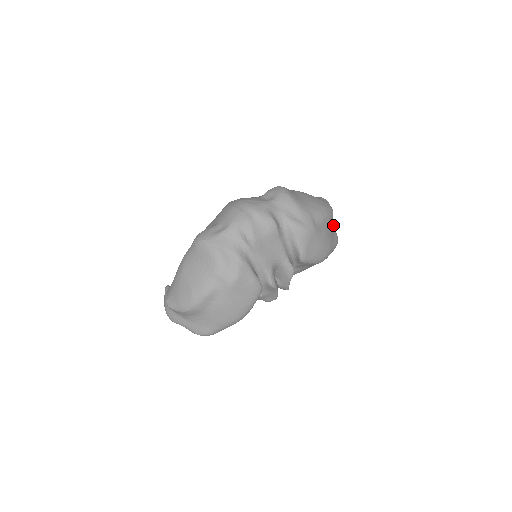
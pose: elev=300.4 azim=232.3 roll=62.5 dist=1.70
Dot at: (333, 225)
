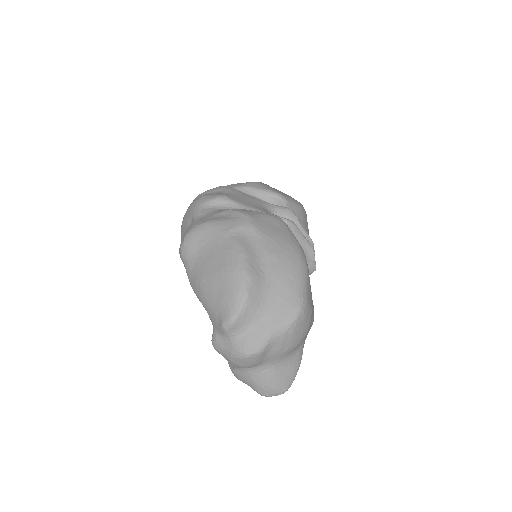
Dot at: occluded
